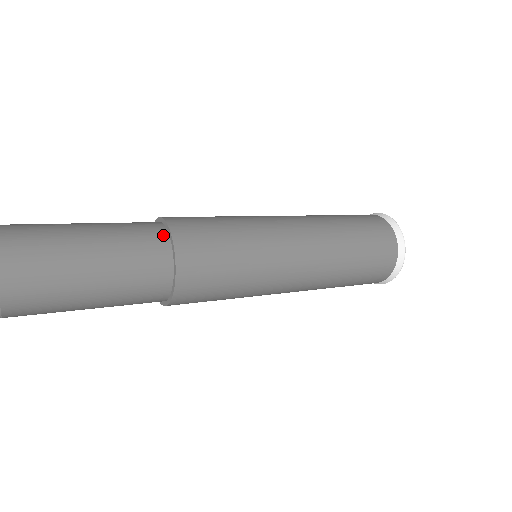
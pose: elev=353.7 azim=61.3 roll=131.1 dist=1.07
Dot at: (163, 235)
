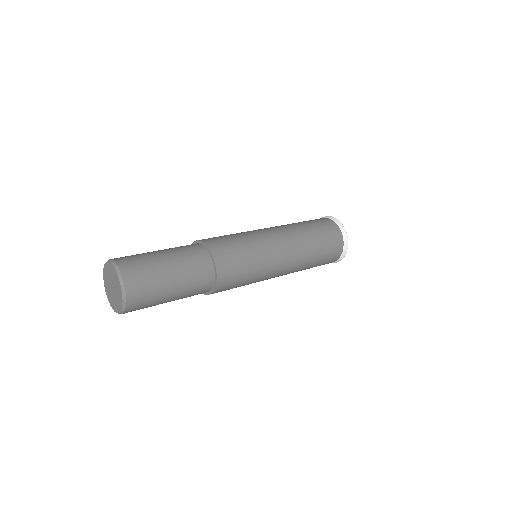
Dot at: (195, 244)
